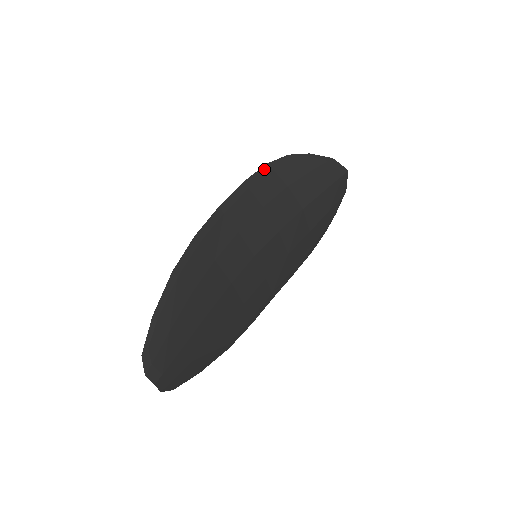
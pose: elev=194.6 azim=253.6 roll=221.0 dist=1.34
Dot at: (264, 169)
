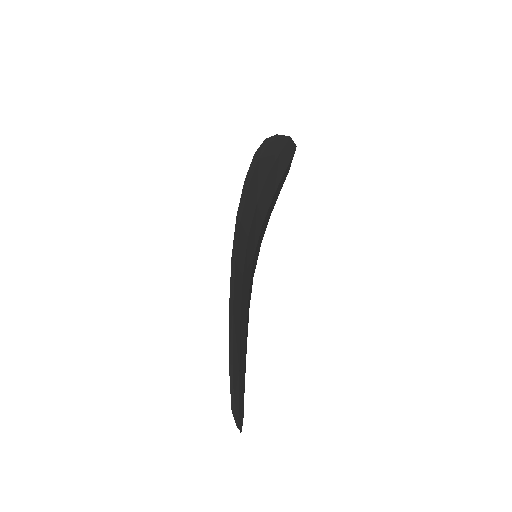
Dot at: (254, 160)
